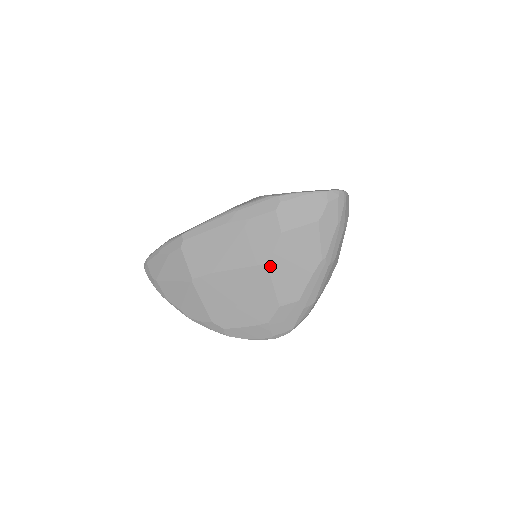
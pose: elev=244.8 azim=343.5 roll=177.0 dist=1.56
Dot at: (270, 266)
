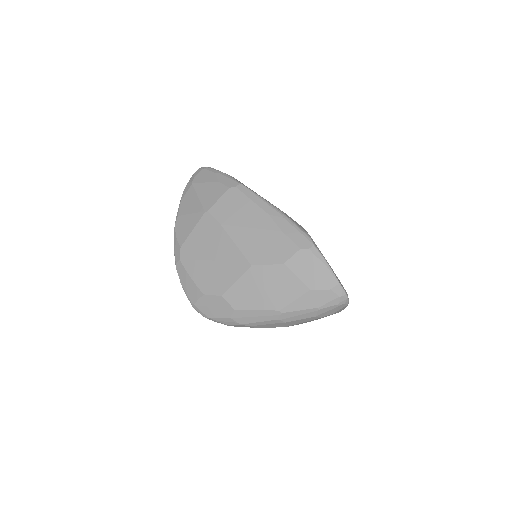
Dot at: (251, 269)
